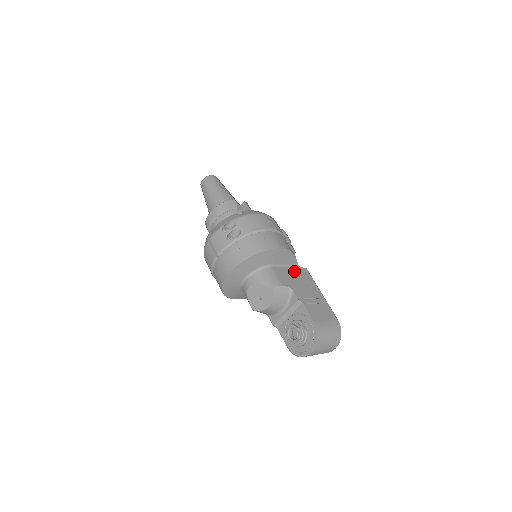
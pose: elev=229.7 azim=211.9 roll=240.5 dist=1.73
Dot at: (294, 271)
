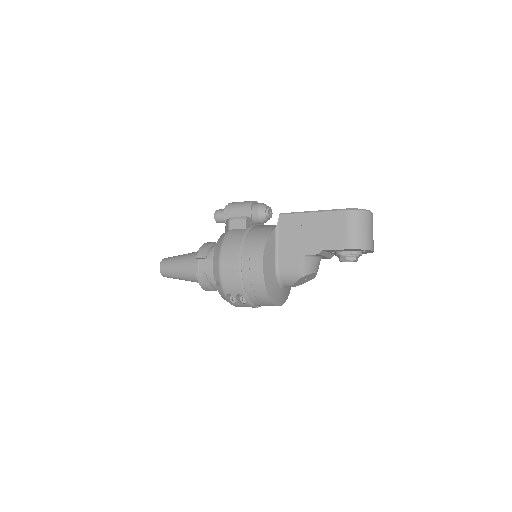
Dot at: (283, 237)
